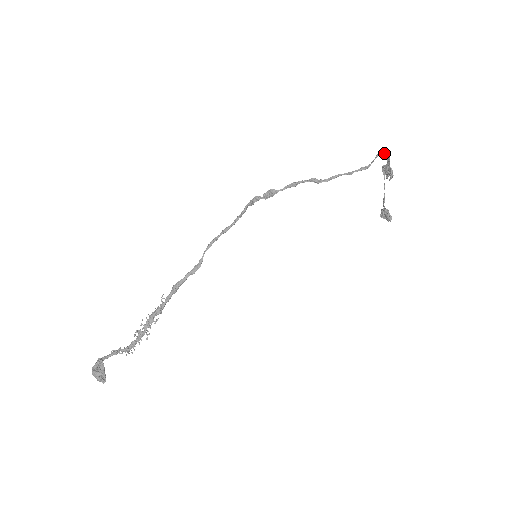
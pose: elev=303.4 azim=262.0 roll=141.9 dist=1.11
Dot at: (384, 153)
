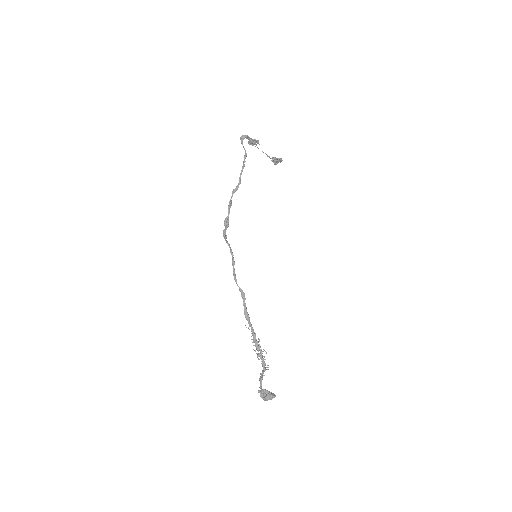
Dot at: (243, 138)
